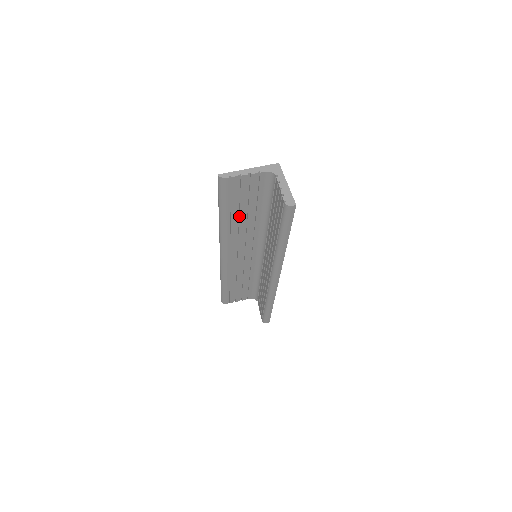
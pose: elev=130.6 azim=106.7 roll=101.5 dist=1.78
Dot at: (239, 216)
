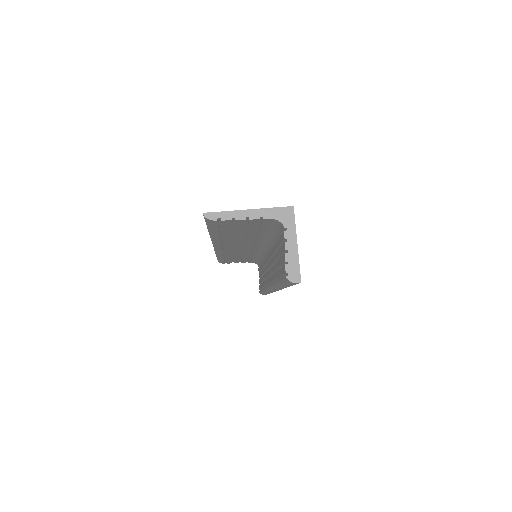
Dot at: (234, 235)
